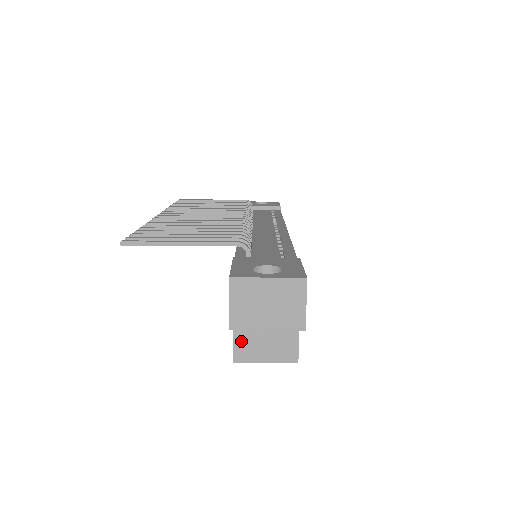
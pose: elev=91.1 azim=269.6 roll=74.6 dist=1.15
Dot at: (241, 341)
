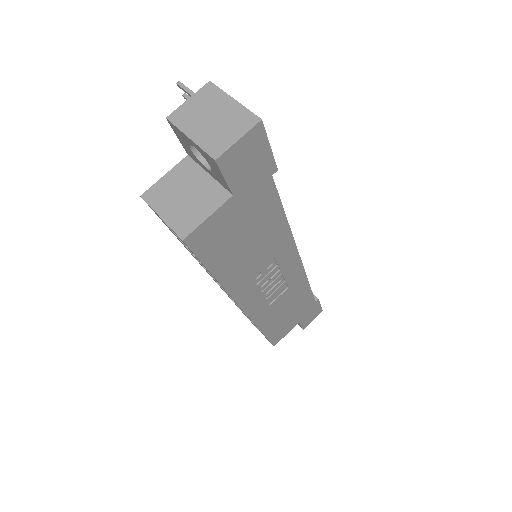
Dot at: (165, 184)
